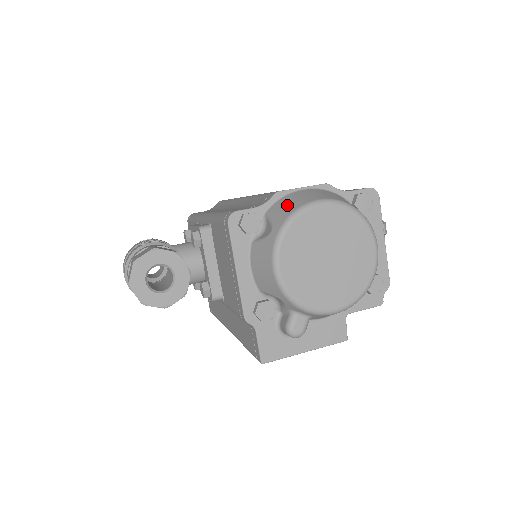
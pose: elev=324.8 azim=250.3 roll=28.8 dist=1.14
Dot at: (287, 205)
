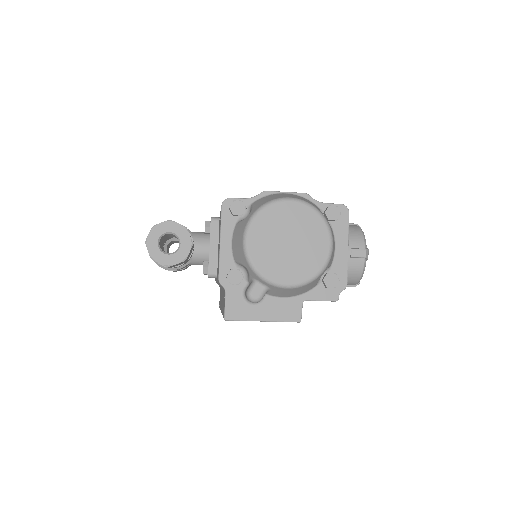
Dot at: (267, 199)
